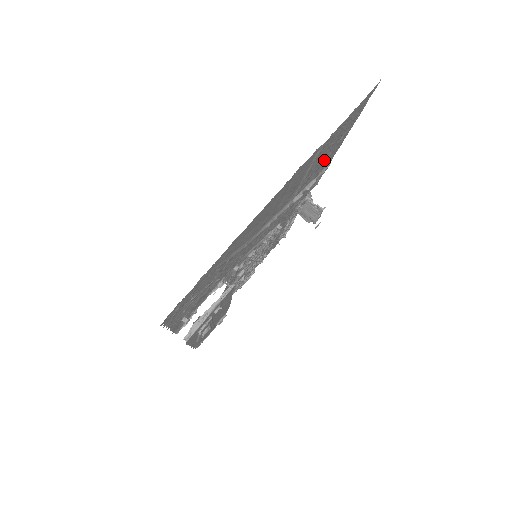
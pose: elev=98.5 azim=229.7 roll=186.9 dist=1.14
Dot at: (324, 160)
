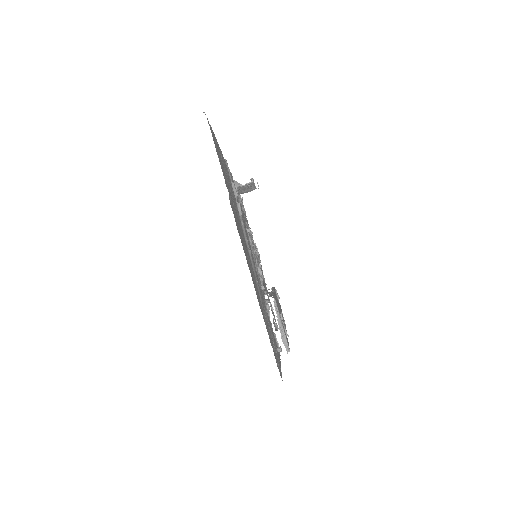
Dot at: occluded
